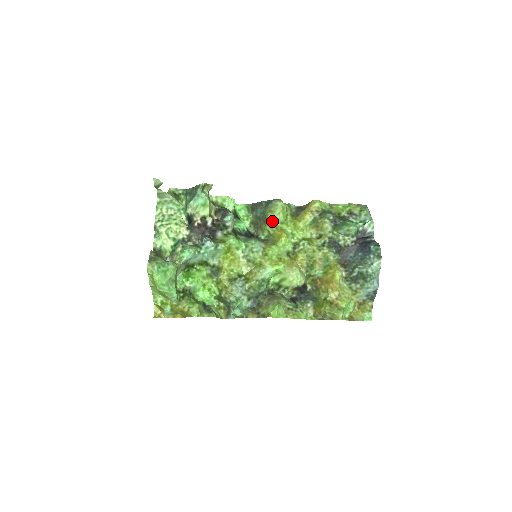
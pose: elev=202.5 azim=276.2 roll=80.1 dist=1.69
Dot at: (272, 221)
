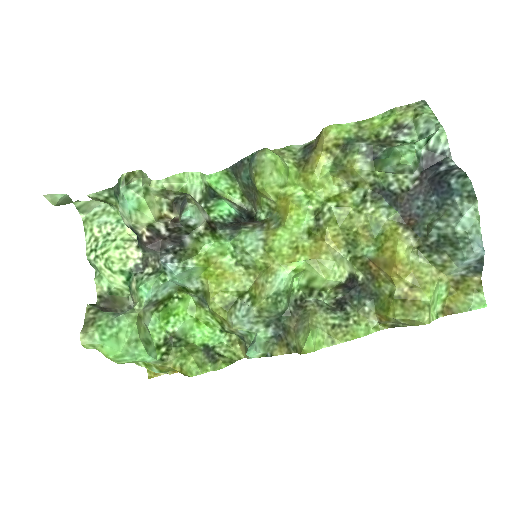
Dot at: (265, 189)
